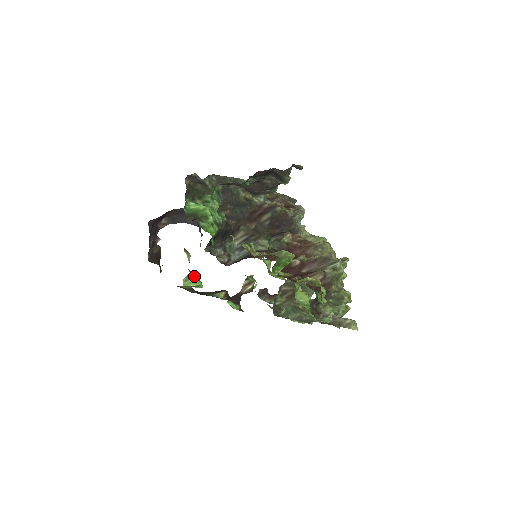
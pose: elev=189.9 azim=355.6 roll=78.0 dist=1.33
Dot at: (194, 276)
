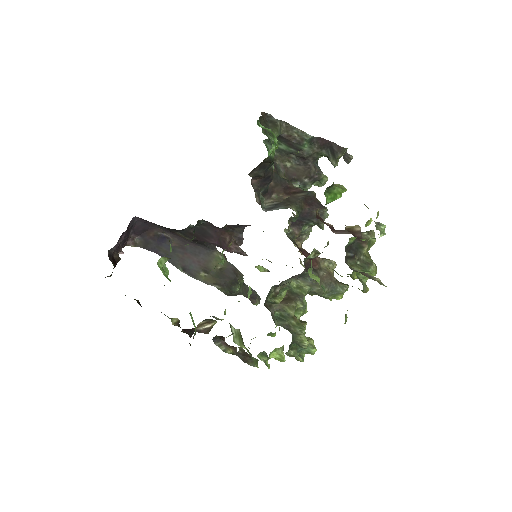
Dot at: (167, 269)
